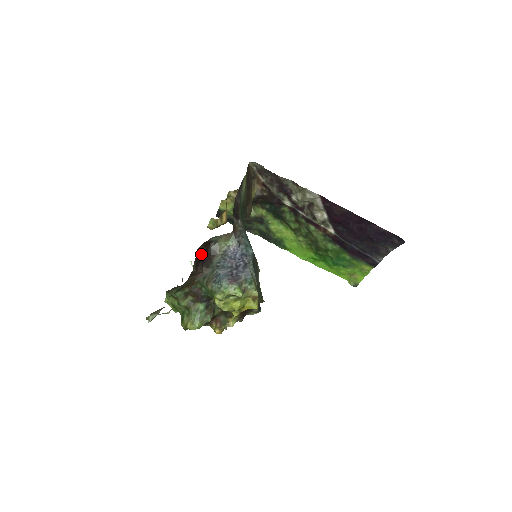
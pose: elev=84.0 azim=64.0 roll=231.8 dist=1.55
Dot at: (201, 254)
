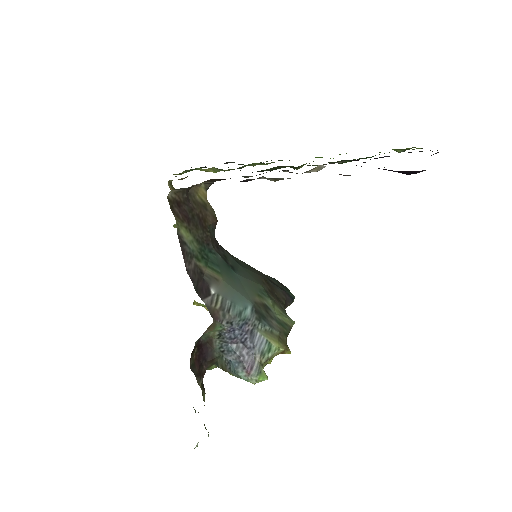
Dot at: (197, 356)
